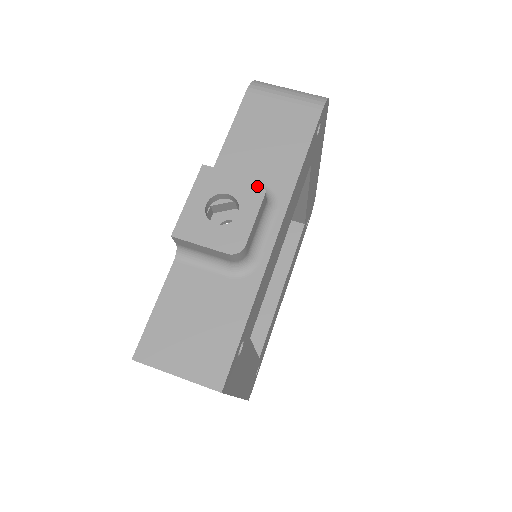
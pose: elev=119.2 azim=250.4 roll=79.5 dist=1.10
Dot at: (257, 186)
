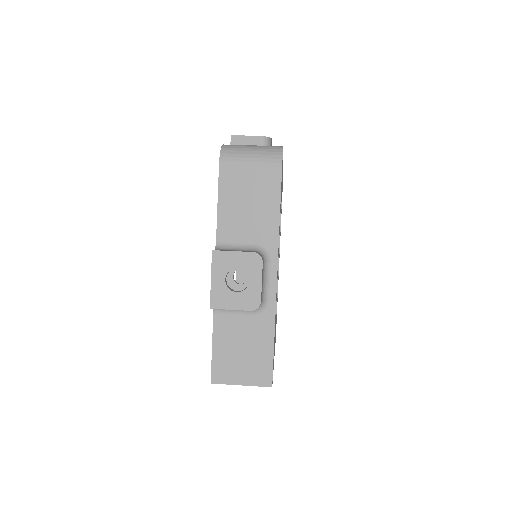
Dot at: (255, 257)
